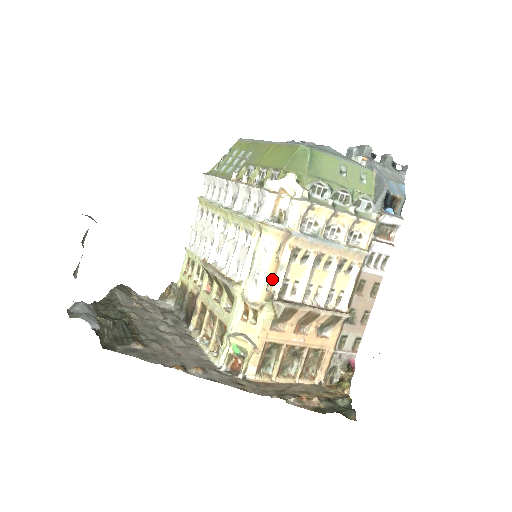
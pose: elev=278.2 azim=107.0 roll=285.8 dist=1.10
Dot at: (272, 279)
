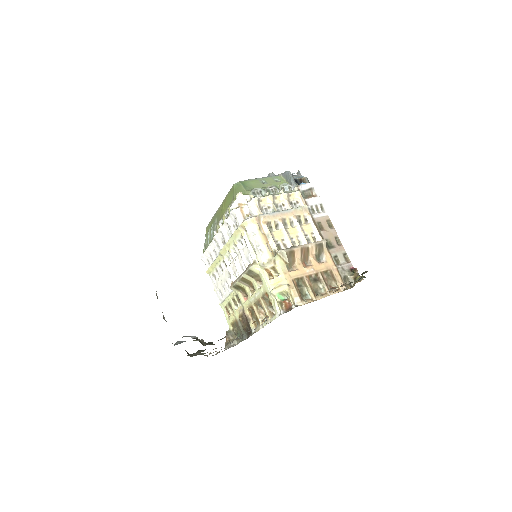
Dot at: (268, 245)
